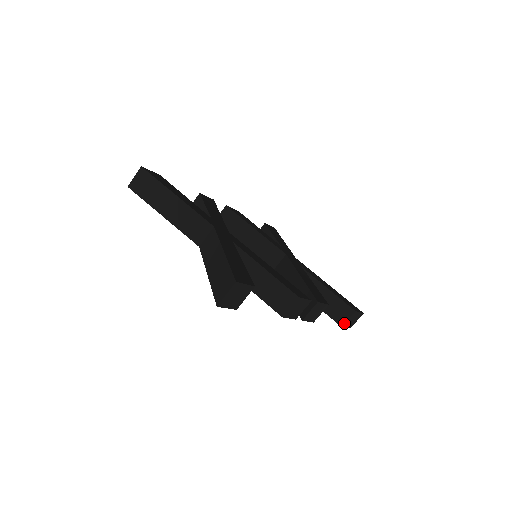
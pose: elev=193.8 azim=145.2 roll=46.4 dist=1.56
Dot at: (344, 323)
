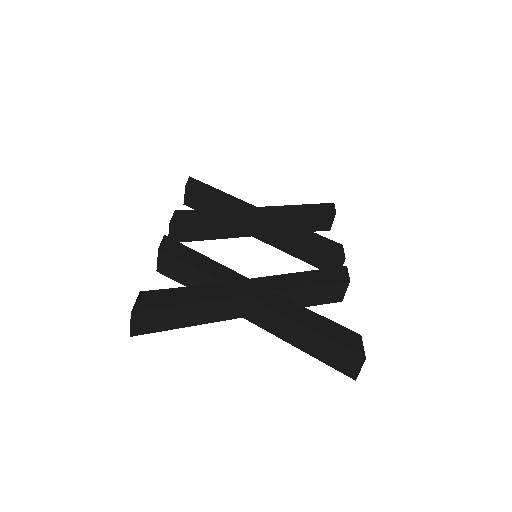
Dot at: occluded
